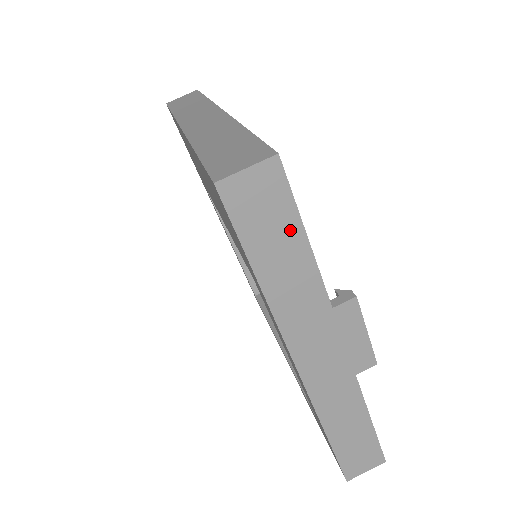
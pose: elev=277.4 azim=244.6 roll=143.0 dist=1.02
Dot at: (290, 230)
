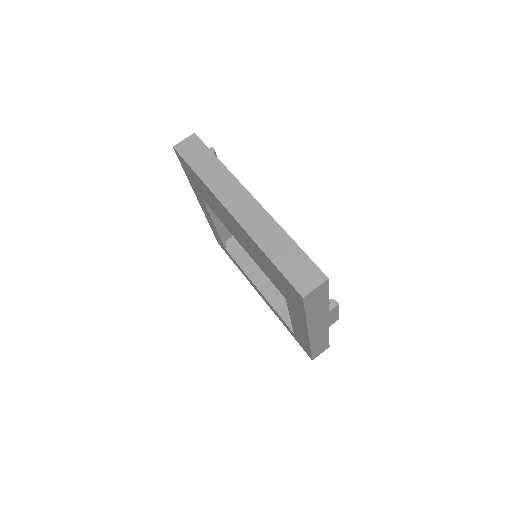
Dot at: (324, 297)
